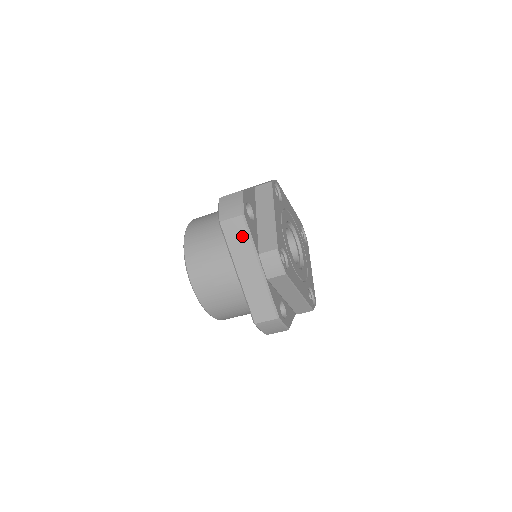
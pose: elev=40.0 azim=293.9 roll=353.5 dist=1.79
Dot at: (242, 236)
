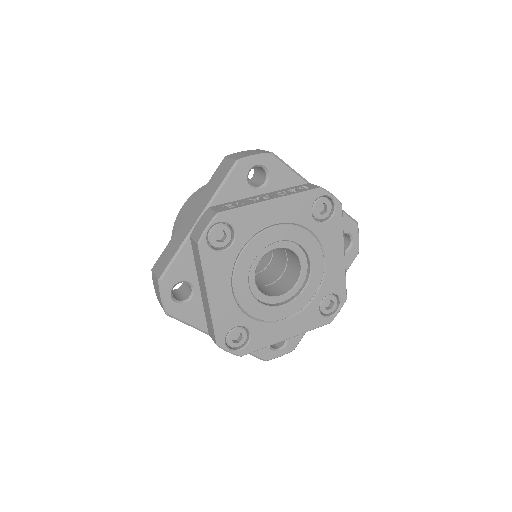
Dot at: occluded
